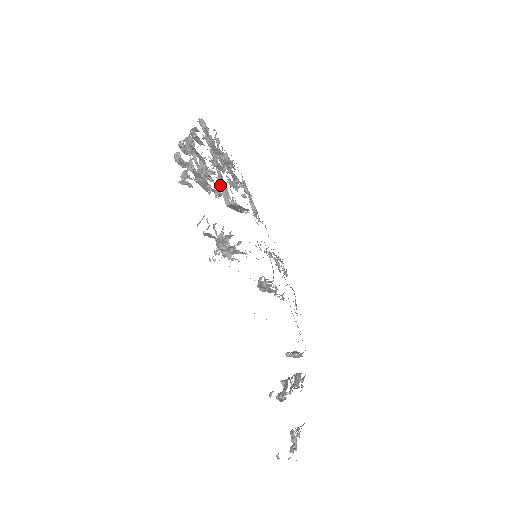
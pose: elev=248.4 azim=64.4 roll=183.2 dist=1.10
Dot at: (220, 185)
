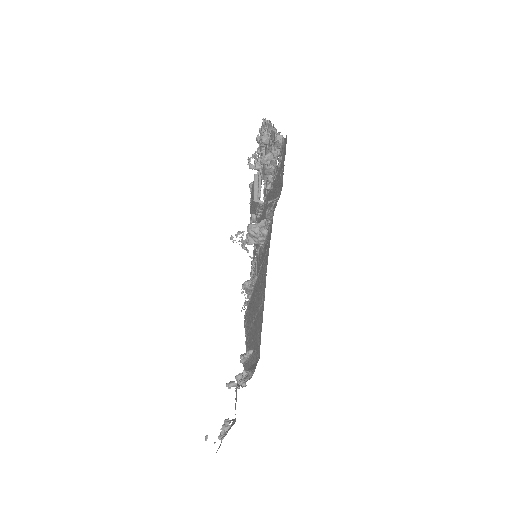
Dot at: (255, 181)
